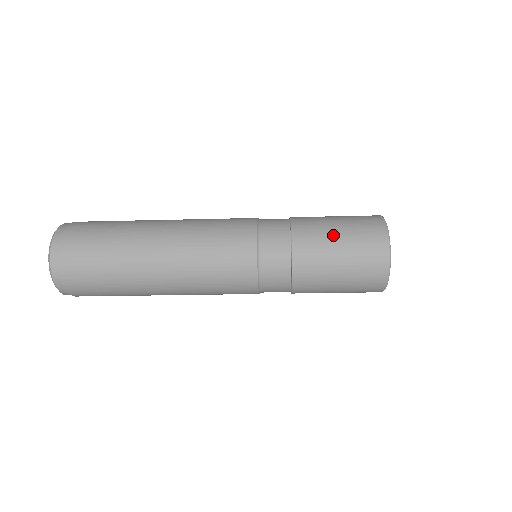
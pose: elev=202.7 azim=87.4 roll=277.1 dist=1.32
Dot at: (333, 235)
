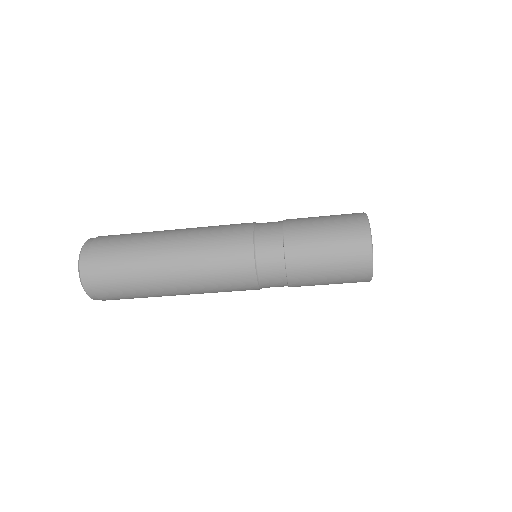
Dot at: (320, 235)
